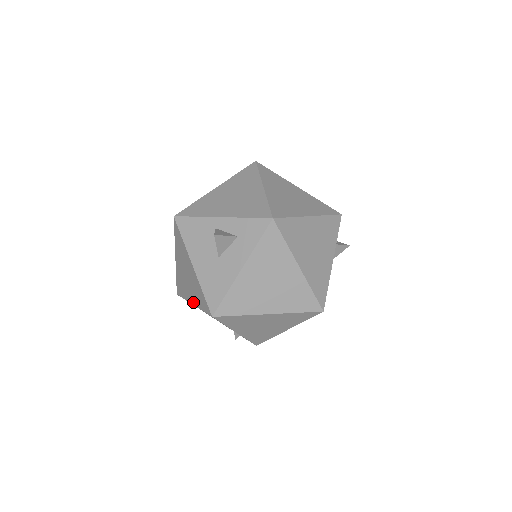
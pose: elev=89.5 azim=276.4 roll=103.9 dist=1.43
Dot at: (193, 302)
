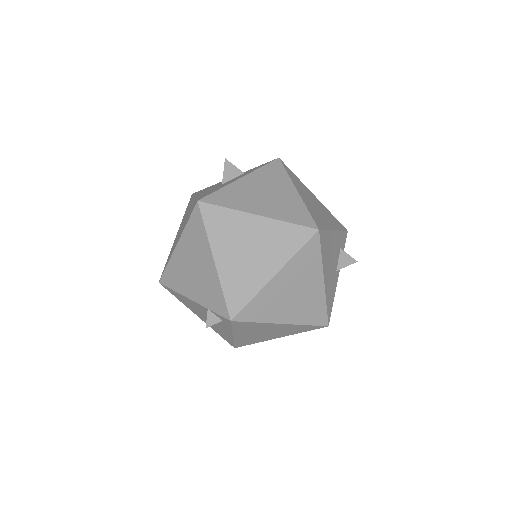
Dot at: (179, 239)
